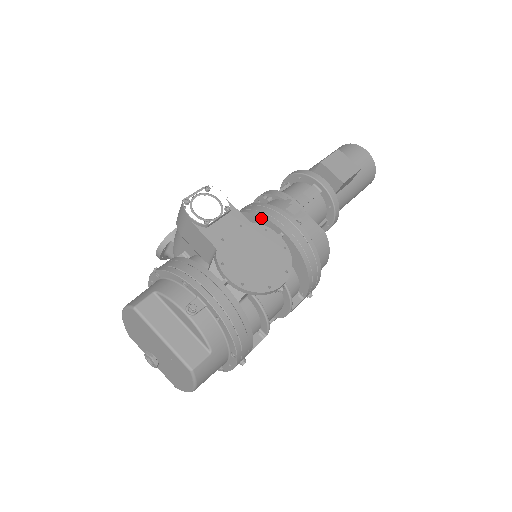
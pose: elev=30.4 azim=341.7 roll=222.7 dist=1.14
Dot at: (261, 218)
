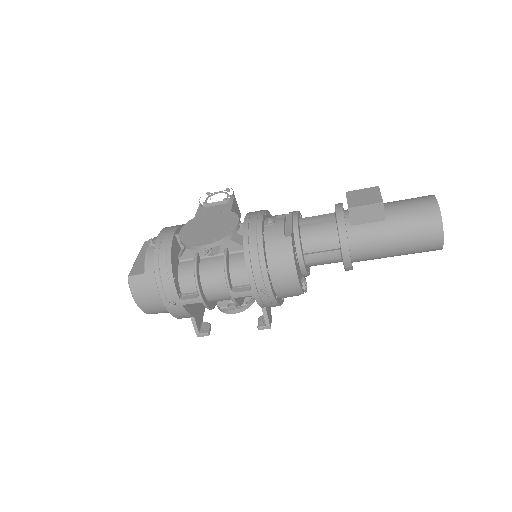
Dot at: occluded
